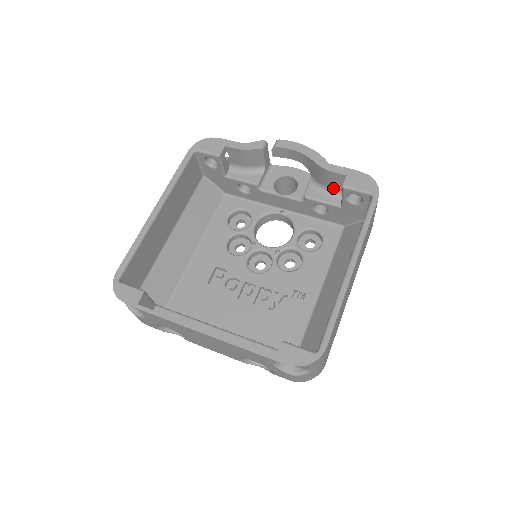
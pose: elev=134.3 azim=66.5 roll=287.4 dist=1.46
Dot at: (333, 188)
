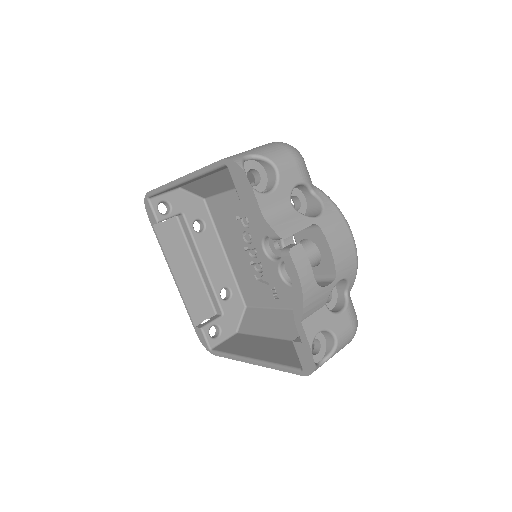
Dot at: occluded
